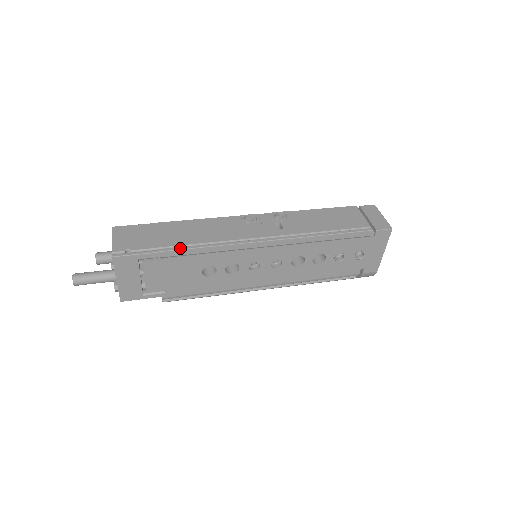
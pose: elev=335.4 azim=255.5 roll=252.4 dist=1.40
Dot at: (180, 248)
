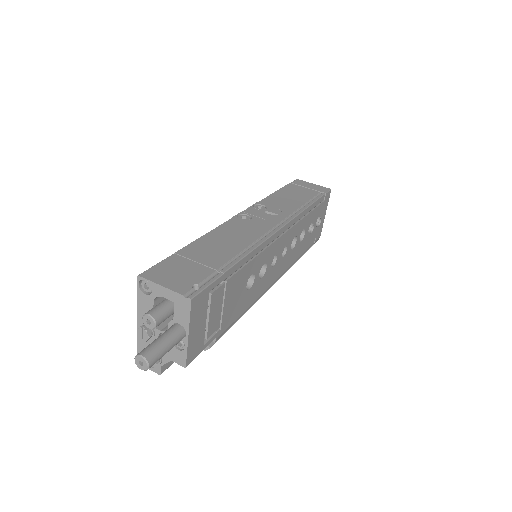
Dot at: (236, 261)
